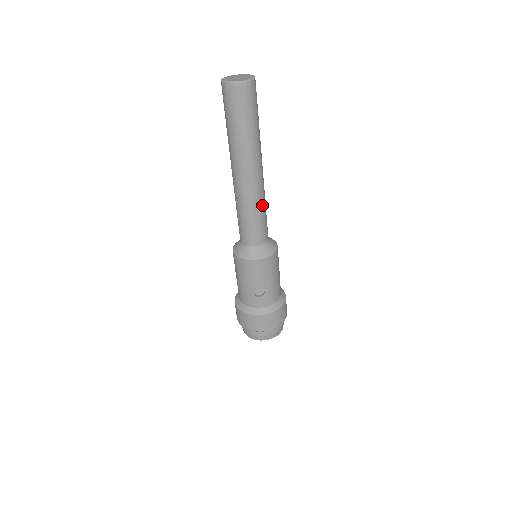
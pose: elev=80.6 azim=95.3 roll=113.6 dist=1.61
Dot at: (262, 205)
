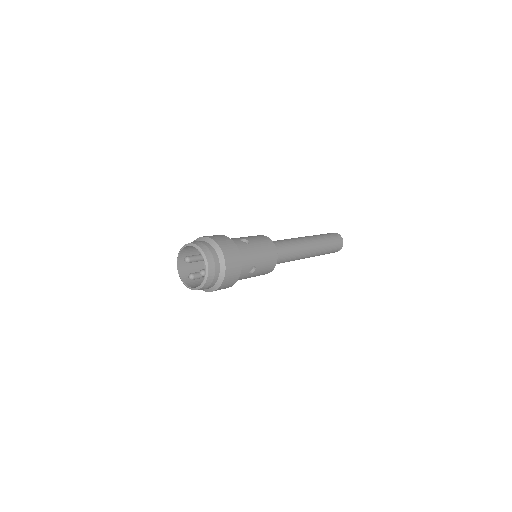
Dot at: (297, 249)
